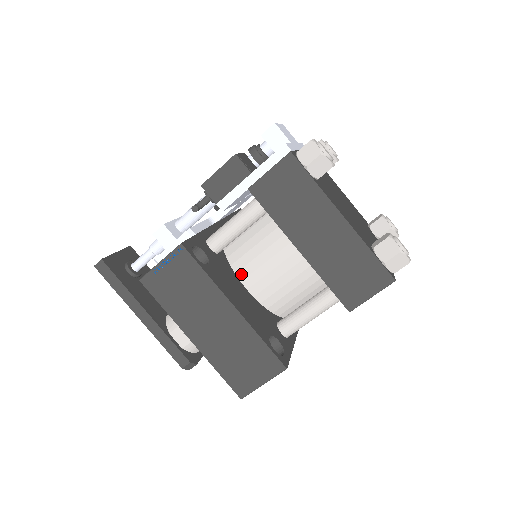
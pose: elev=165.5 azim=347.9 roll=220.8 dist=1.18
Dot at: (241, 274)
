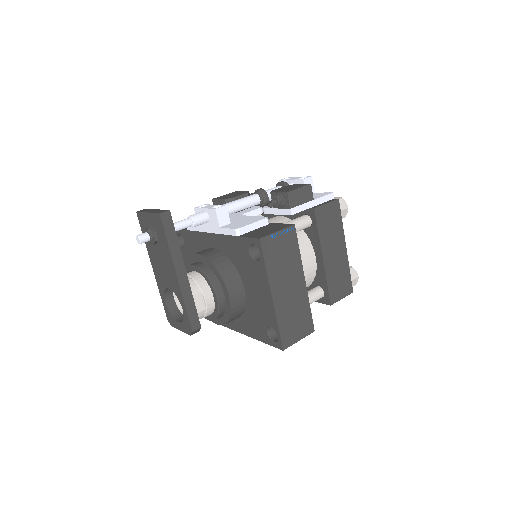
Dot at: occluded
